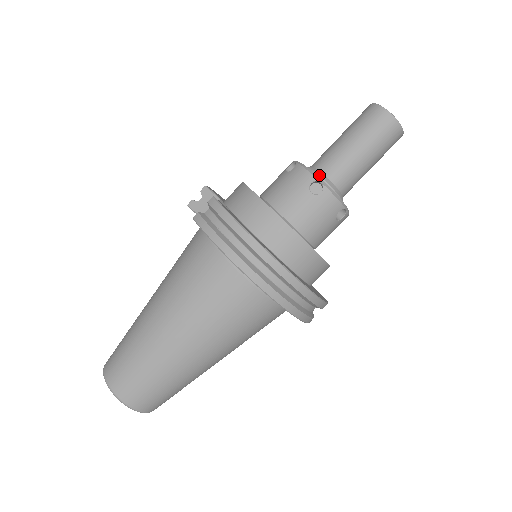
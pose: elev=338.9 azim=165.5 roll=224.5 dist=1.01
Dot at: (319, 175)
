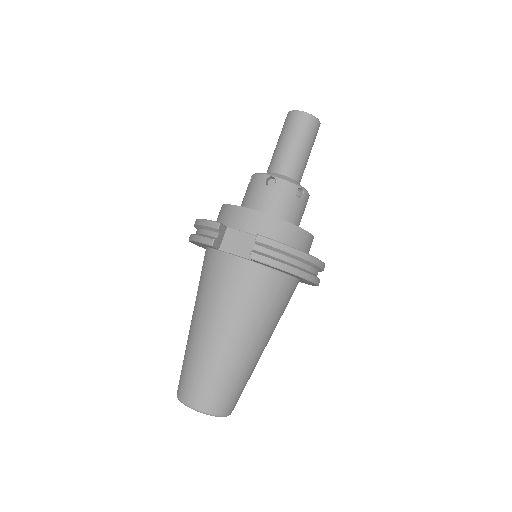
Dot at: occluded
